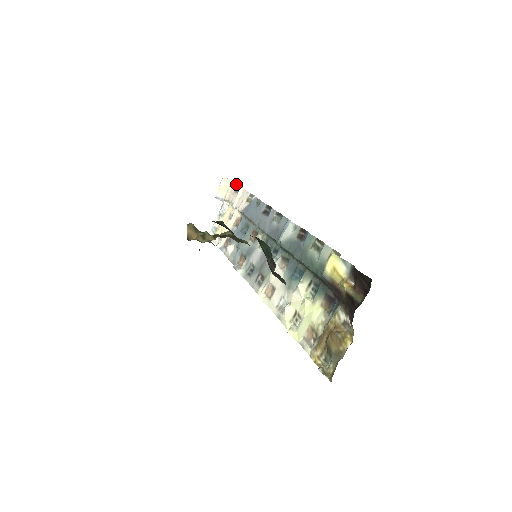
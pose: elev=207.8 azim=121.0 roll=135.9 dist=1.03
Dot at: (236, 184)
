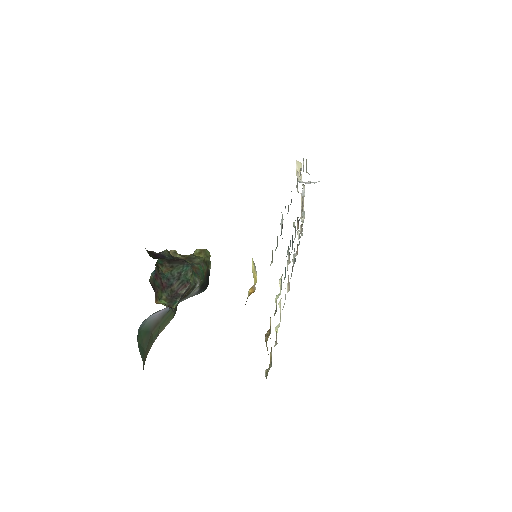
Dot at: occluded
